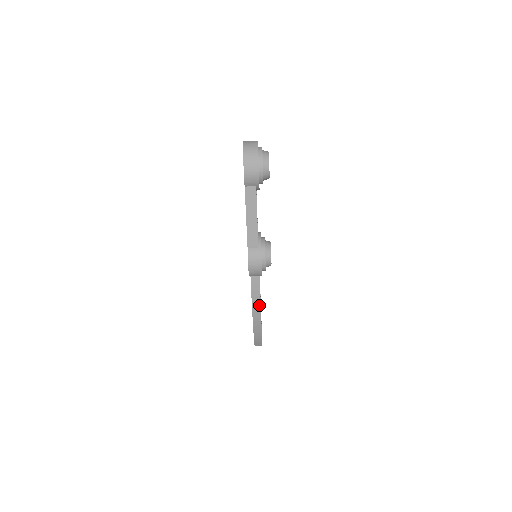
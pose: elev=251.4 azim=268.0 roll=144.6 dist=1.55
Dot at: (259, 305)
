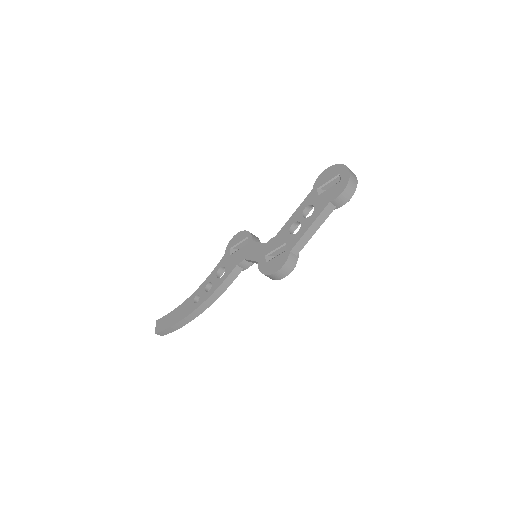
Dot at: (215, 299)
